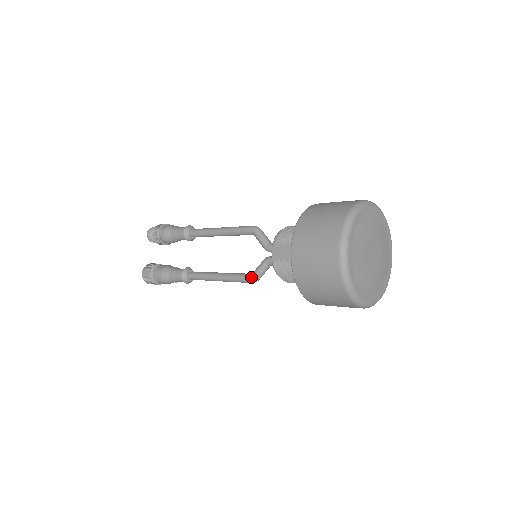
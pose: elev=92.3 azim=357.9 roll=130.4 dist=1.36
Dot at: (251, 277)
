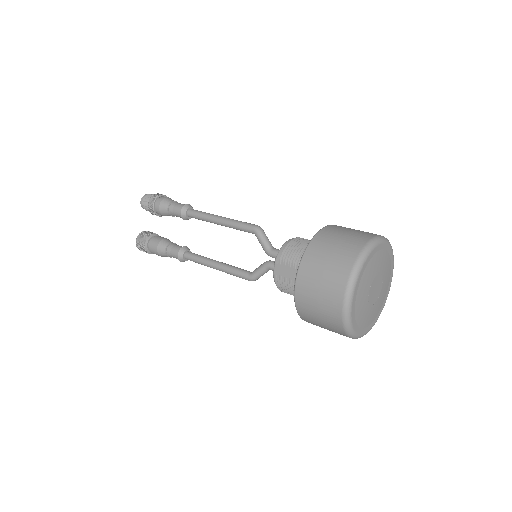
Dot at: (250, 277)
